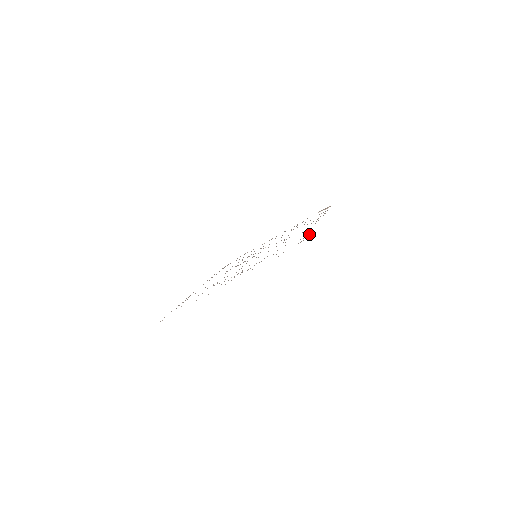
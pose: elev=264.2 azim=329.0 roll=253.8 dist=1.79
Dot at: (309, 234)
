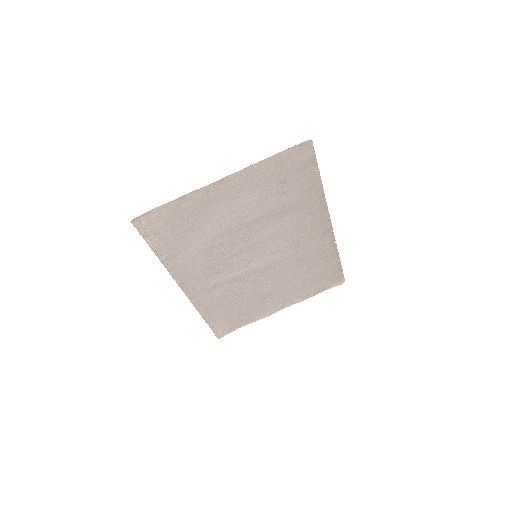
Dot at: (313, 168)
